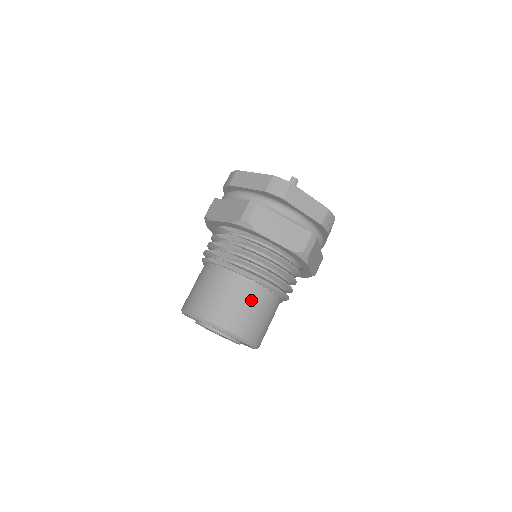
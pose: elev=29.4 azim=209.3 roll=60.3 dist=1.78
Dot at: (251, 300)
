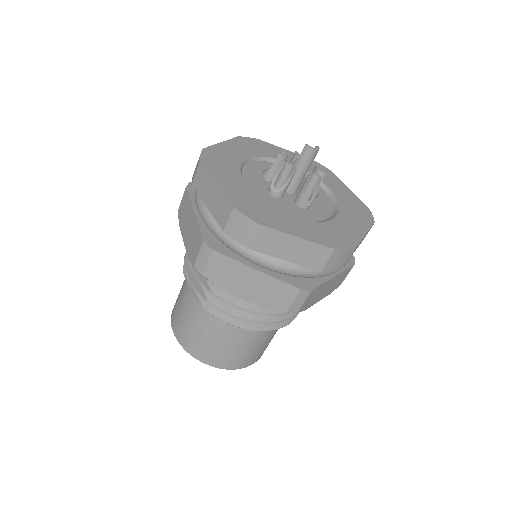
Dot at: (230, 339)
